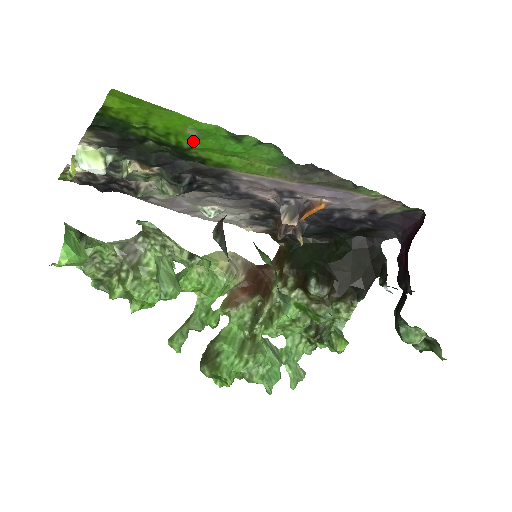
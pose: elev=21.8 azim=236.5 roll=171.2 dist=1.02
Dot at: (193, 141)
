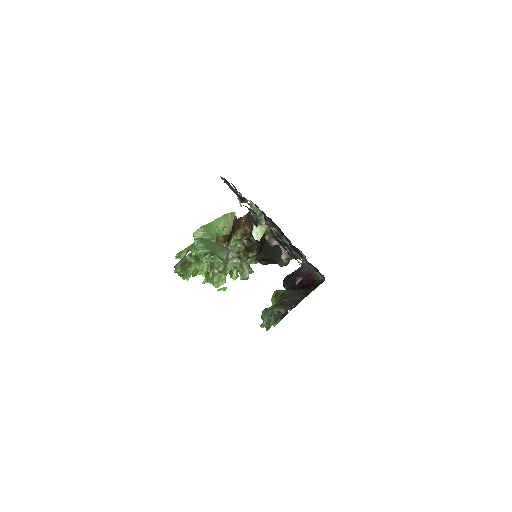
Dot at: occluded
